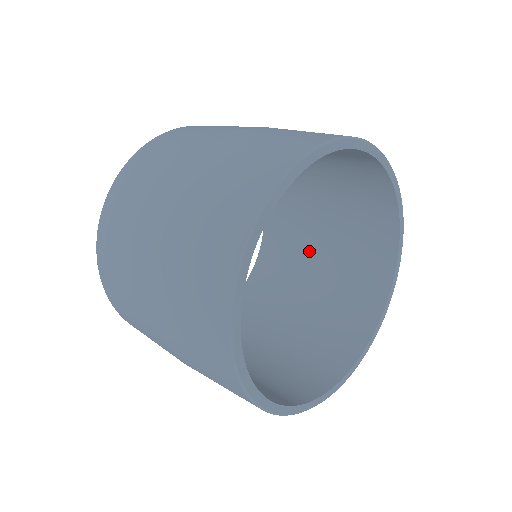
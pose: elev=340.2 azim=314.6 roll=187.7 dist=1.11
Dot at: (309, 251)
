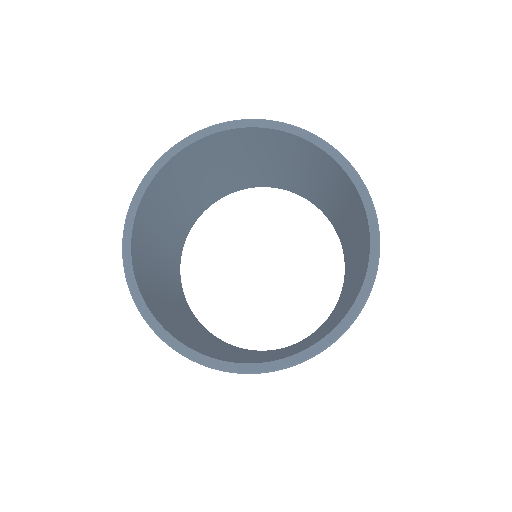
Dot at: (291, 348)
